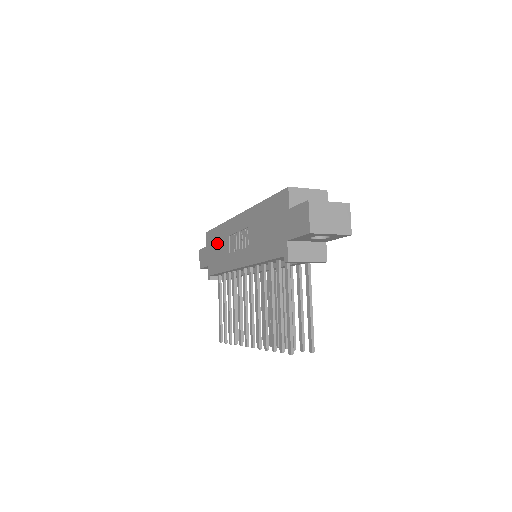
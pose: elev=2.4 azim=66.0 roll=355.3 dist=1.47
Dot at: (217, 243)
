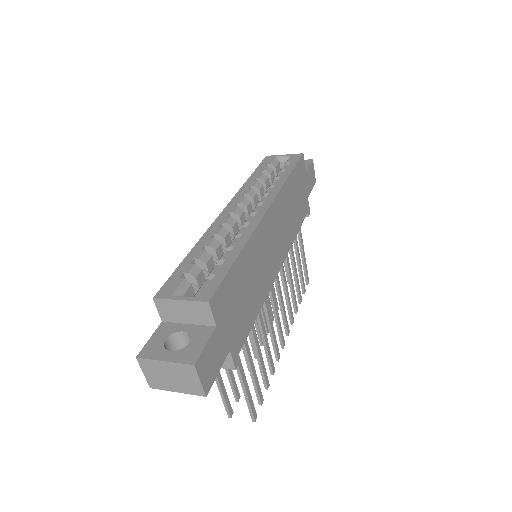
Dot at: occluded
